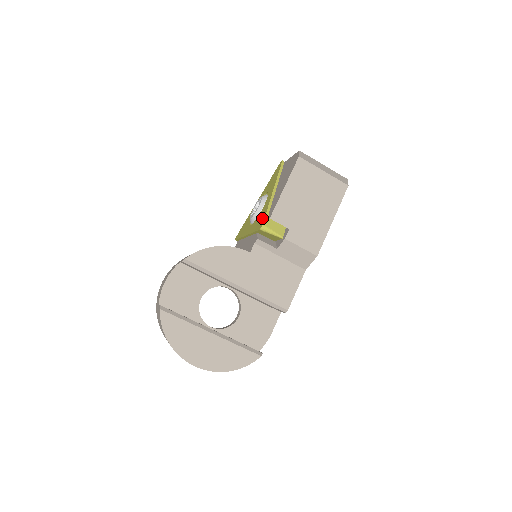
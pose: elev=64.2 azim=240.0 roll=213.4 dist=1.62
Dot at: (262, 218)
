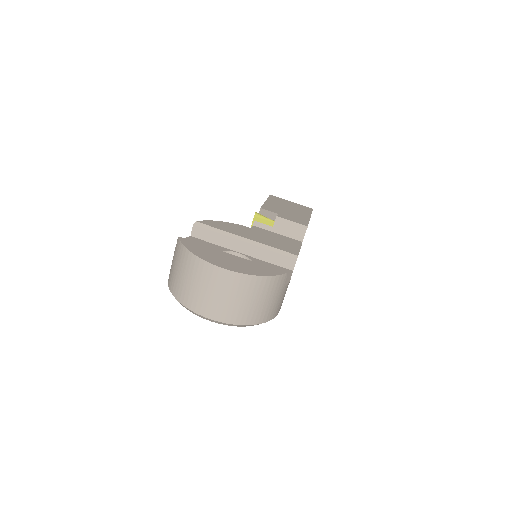
Dot at: occluded
